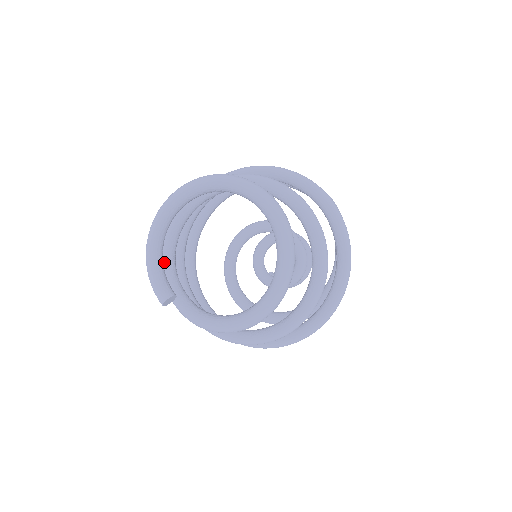
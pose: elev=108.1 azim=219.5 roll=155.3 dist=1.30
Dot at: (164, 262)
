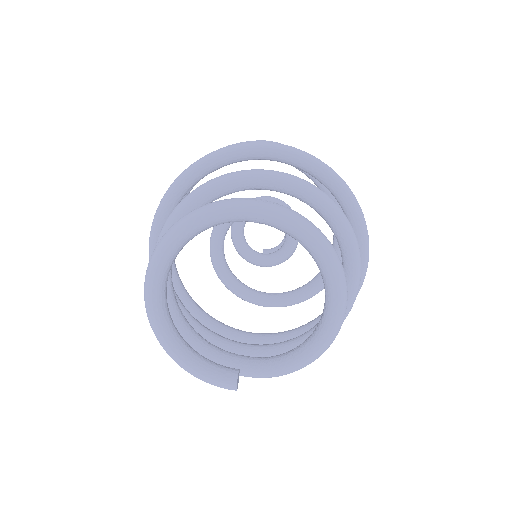
Dot at: occluded
